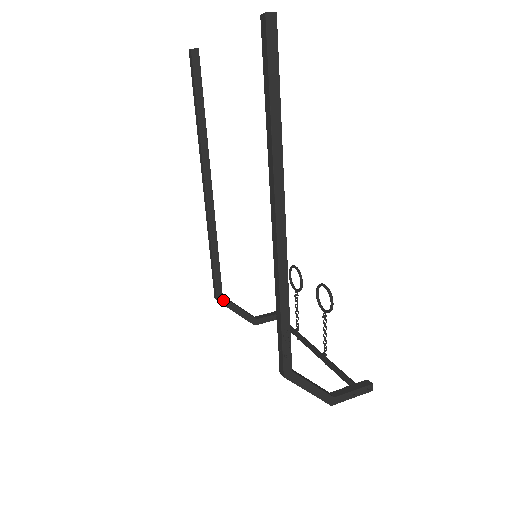
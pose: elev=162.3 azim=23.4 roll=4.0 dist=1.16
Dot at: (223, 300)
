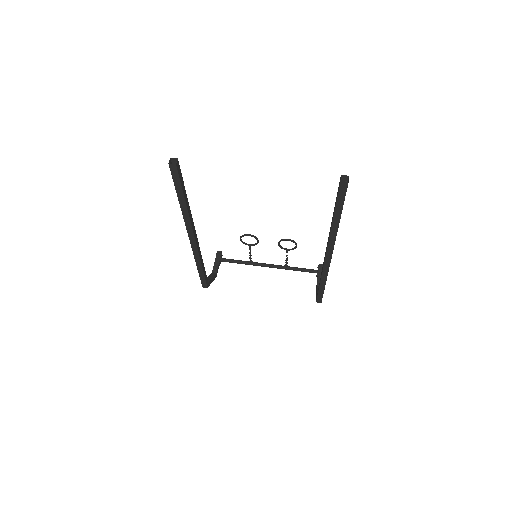
Dot at: (209, 284)
